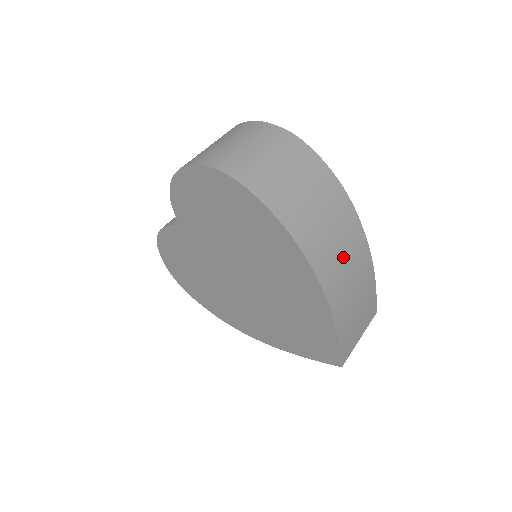
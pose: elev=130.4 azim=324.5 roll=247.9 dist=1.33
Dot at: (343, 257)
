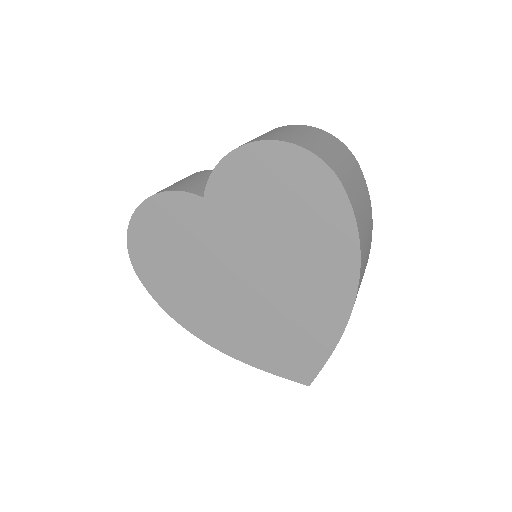
Dot at: occluded
